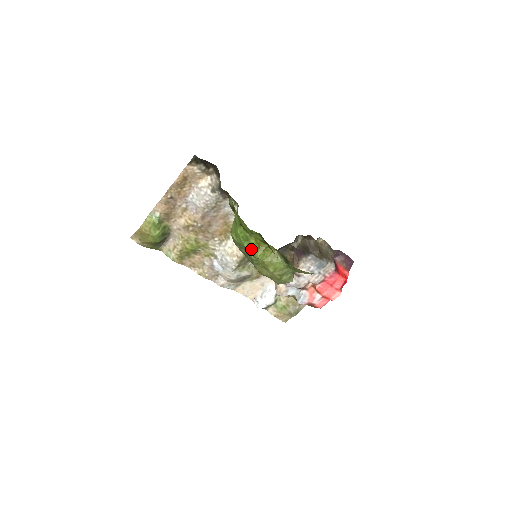
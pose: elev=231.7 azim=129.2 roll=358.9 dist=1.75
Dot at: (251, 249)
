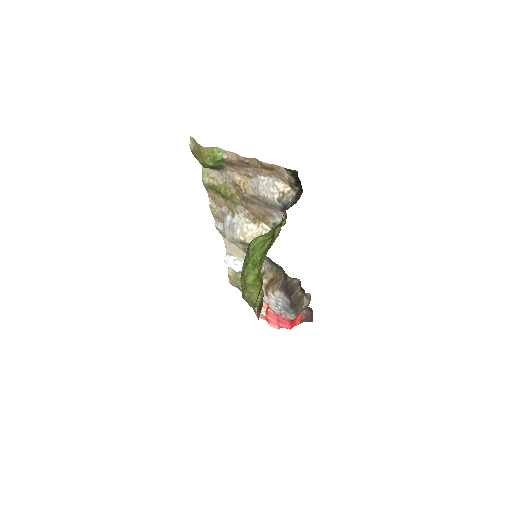
Dot at: (250, 271)
